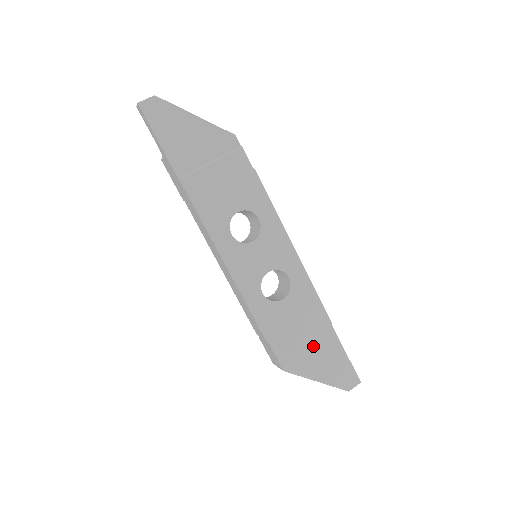
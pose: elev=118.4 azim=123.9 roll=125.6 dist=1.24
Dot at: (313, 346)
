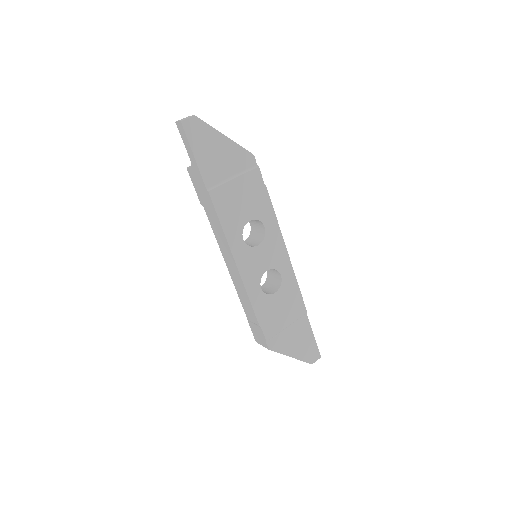
Dot at: (292, 330)
